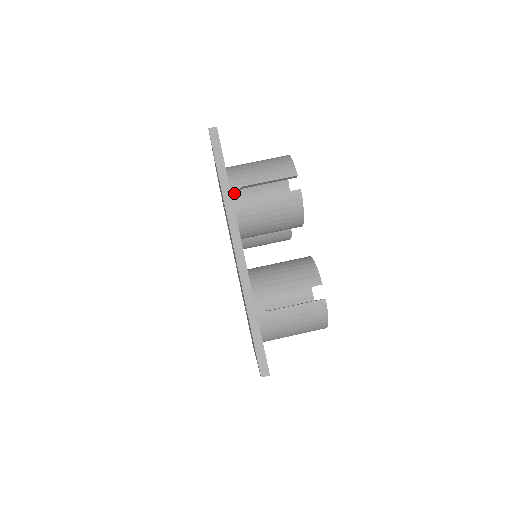
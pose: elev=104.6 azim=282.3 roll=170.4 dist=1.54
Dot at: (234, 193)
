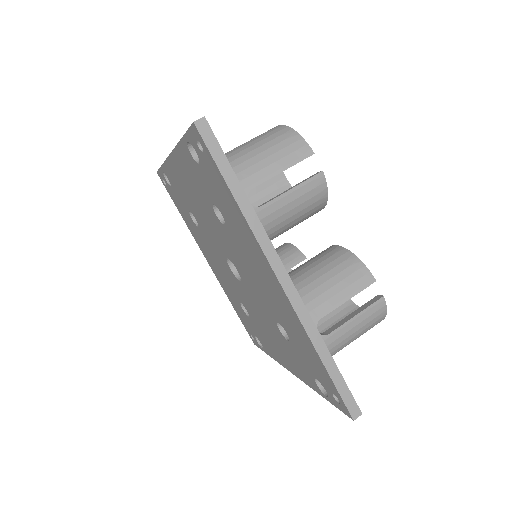
Dot at: occluded
